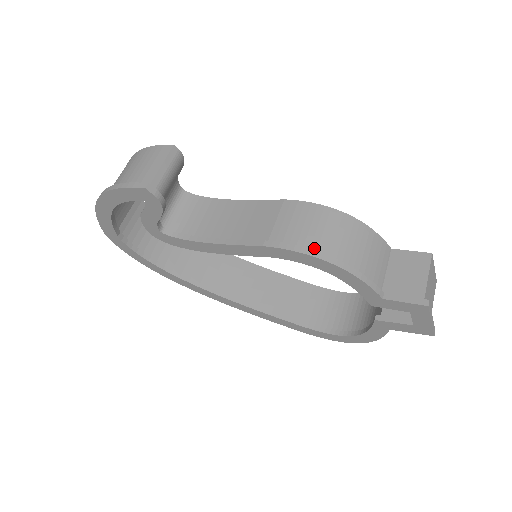
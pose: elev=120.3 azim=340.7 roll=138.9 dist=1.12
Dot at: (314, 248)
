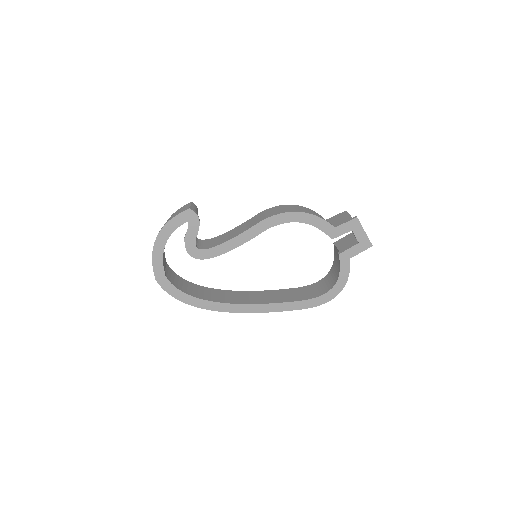
Dot at: occluded
